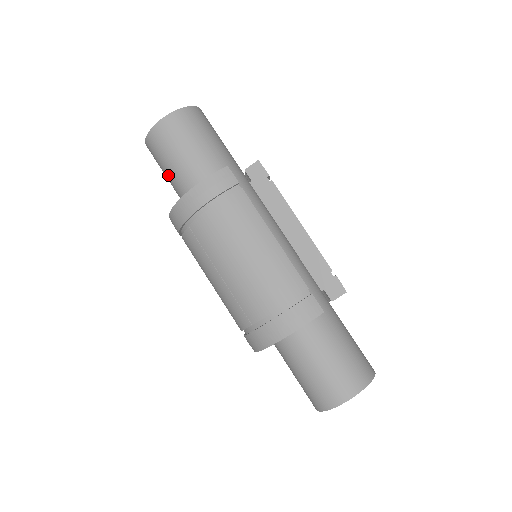
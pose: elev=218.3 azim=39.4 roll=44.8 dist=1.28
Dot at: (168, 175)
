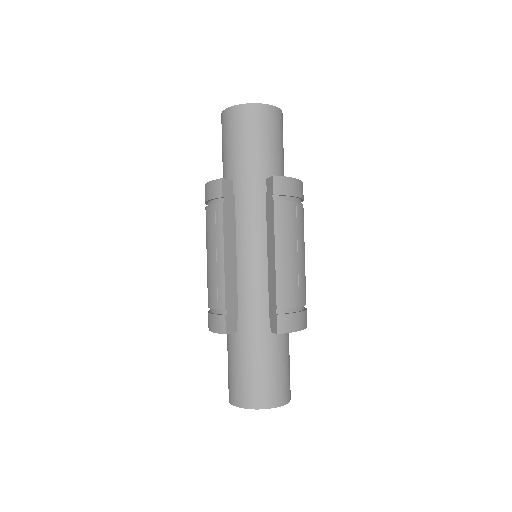
Dot at: occluded
